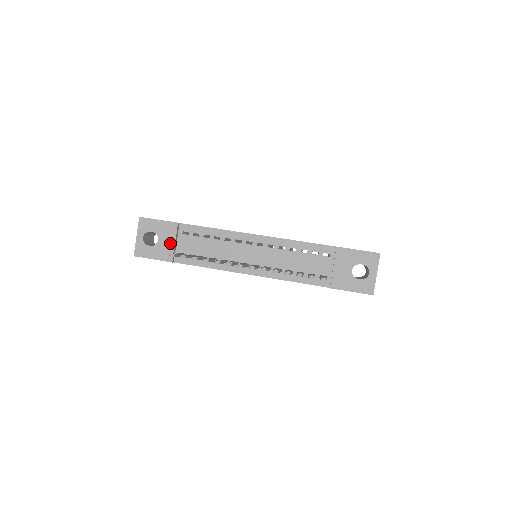
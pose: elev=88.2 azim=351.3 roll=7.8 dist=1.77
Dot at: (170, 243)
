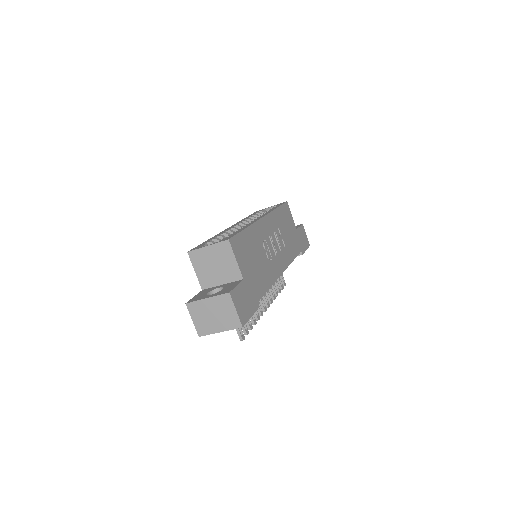
Dot at: occluded
